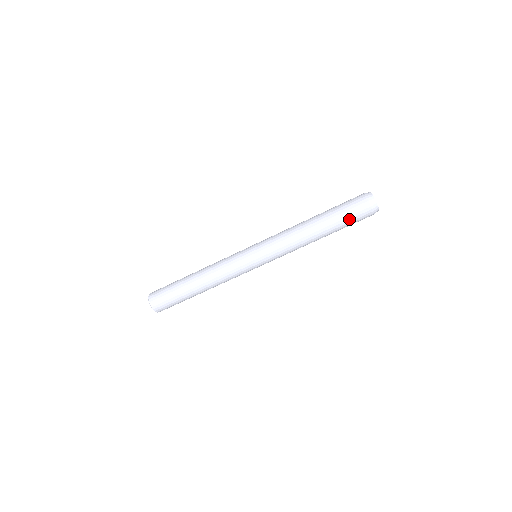
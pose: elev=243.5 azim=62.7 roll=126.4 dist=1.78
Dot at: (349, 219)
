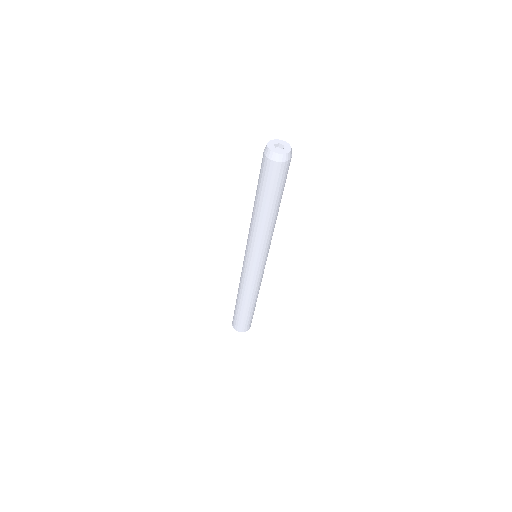
Dot at: (273, 185)
